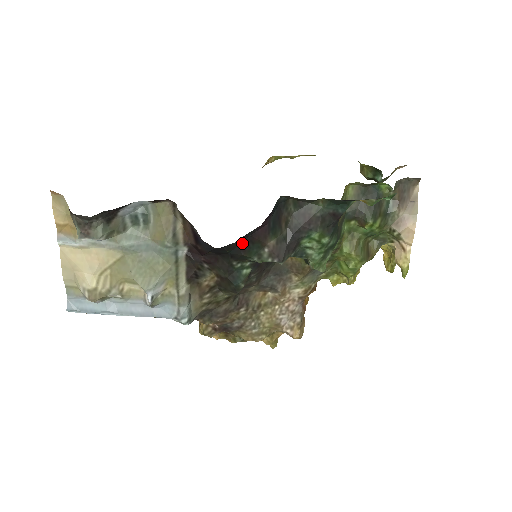
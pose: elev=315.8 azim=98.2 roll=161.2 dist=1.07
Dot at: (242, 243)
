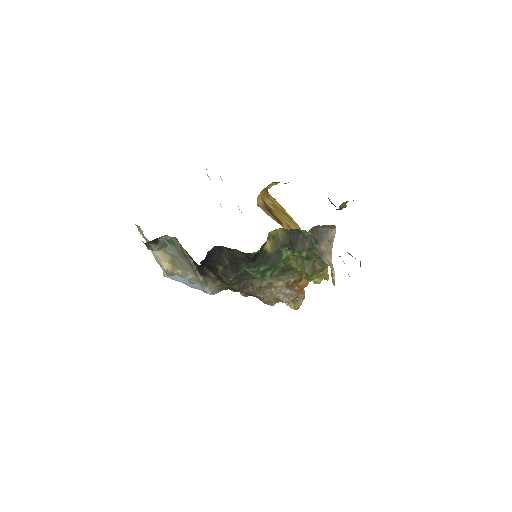
Dot at: (206, 267)
